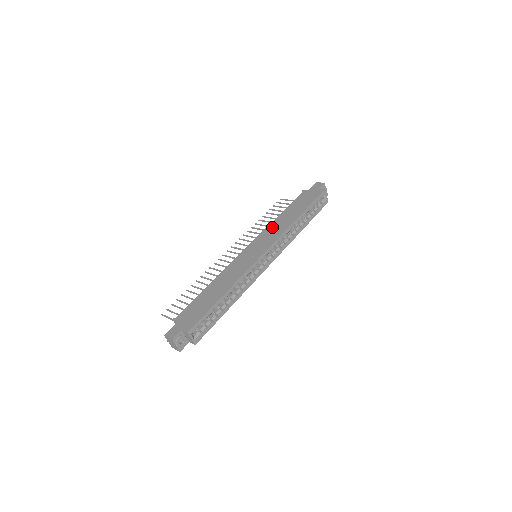
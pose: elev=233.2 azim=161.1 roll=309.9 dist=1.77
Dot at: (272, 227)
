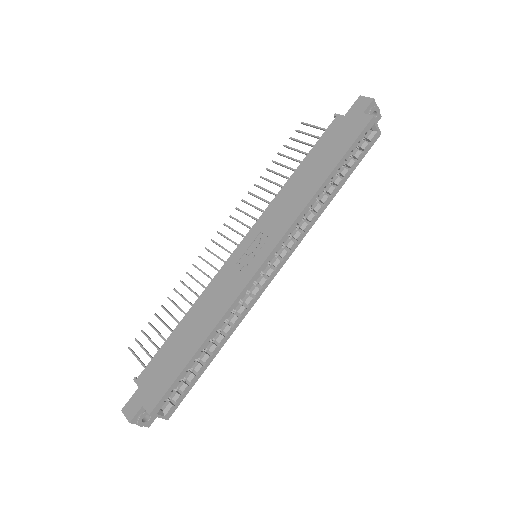
Dot at: (280, 202)
